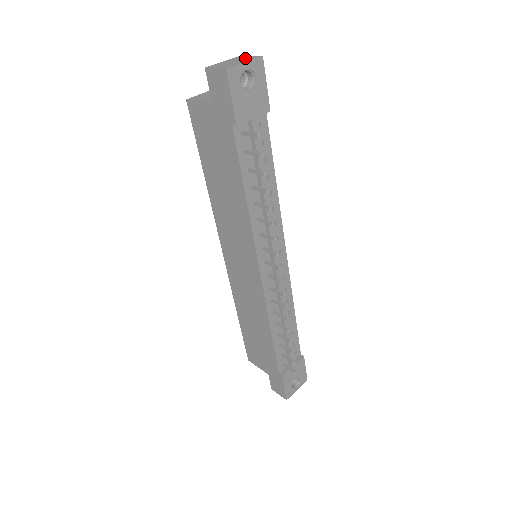
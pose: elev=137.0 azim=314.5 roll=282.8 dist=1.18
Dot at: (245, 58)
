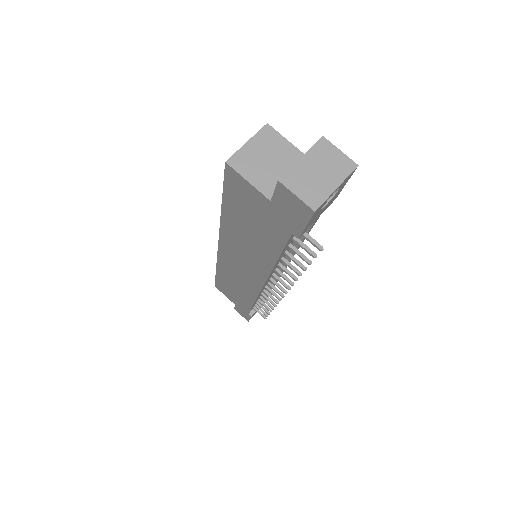
Dot at: (333, 163)
